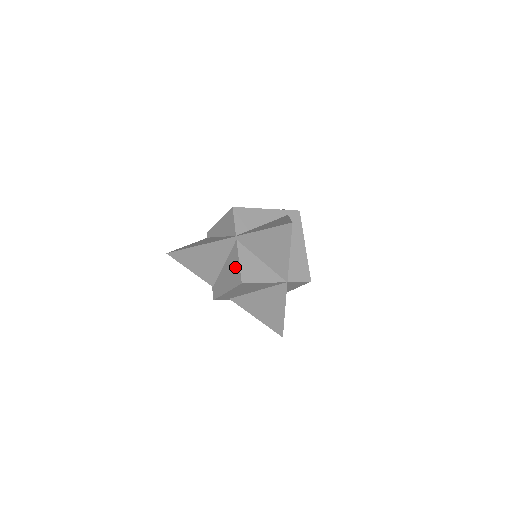
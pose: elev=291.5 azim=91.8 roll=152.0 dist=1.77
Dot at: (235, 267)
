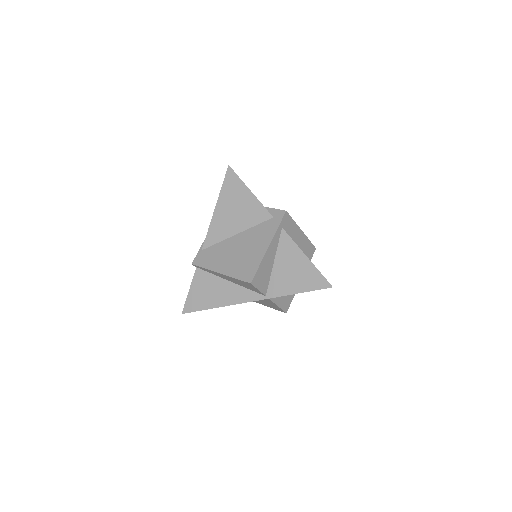
Dot at: occluded
